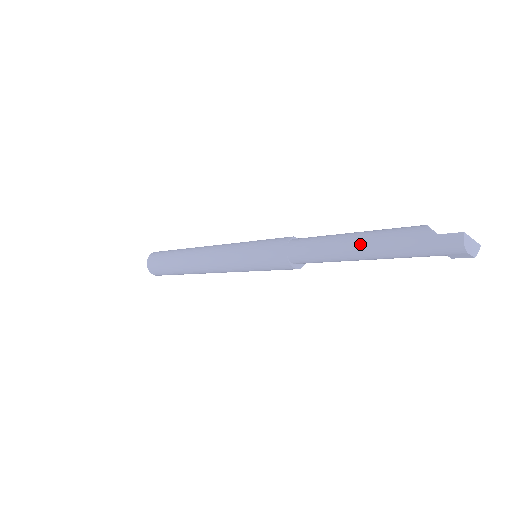
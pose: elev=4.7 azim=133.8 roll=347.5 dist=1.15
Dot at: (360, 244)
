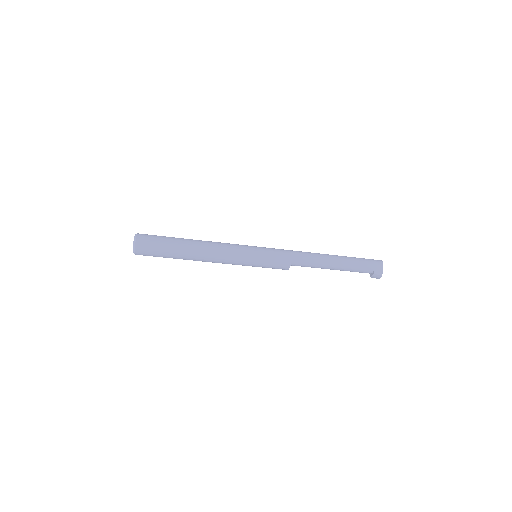
Dot at: (336, 256)
